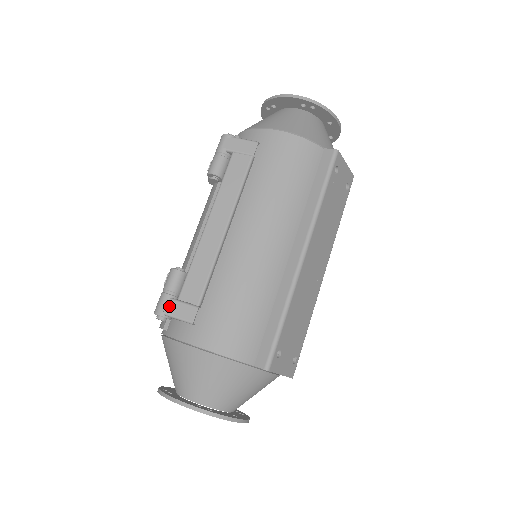
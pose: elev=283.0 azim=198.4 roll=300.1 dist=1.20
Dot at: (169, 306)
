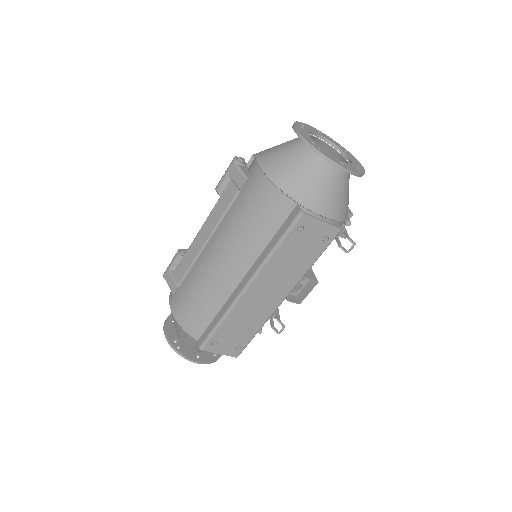
Dot at: (168, 275)
